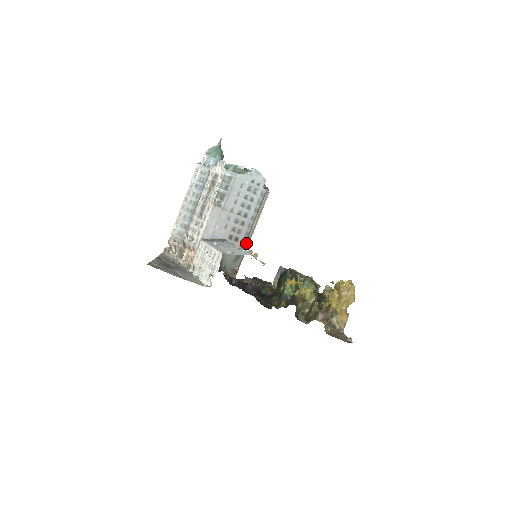
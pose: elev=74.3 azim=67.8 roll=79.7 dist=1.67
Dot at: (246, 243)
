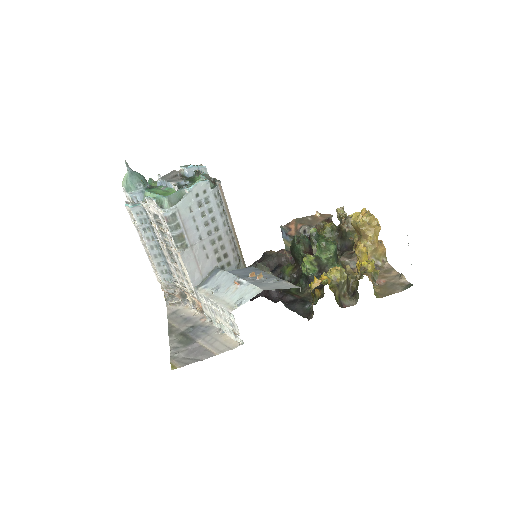
Dot at: (235, 244)
